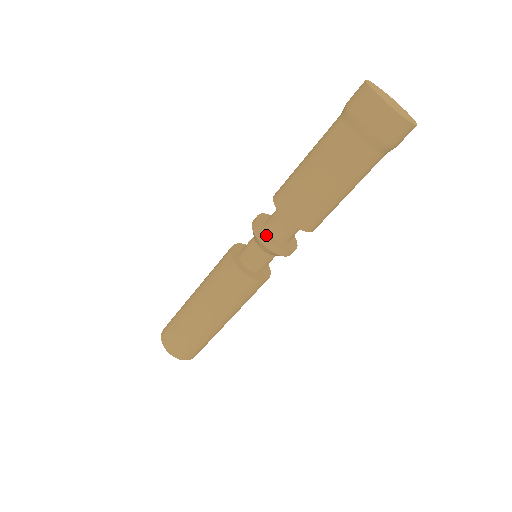
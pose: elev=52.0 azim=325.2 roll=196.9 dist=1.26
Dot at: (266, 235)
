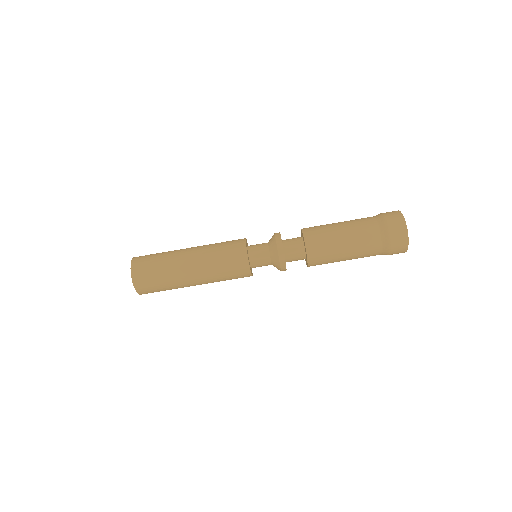
Dot at: (281, 239)
